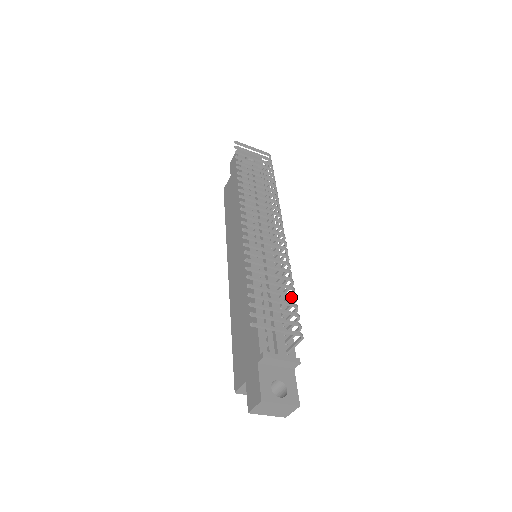
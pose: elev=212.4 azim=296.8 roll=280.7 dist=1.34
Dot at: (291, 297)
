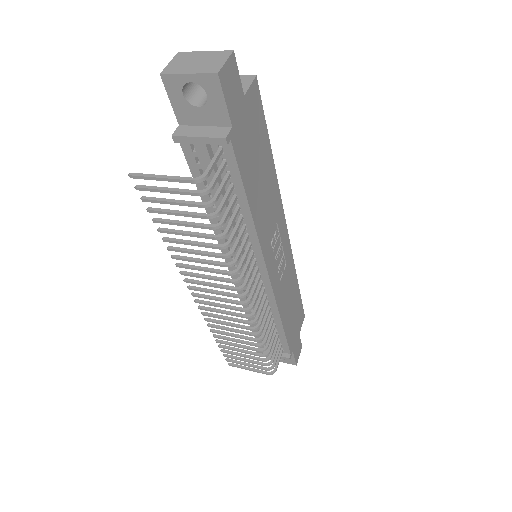
Dot at: (260, 355)
